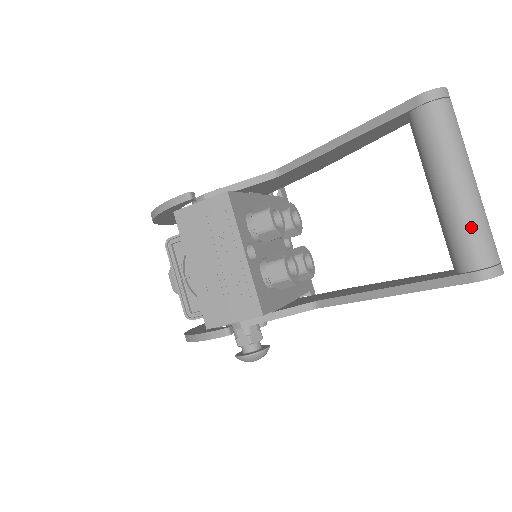
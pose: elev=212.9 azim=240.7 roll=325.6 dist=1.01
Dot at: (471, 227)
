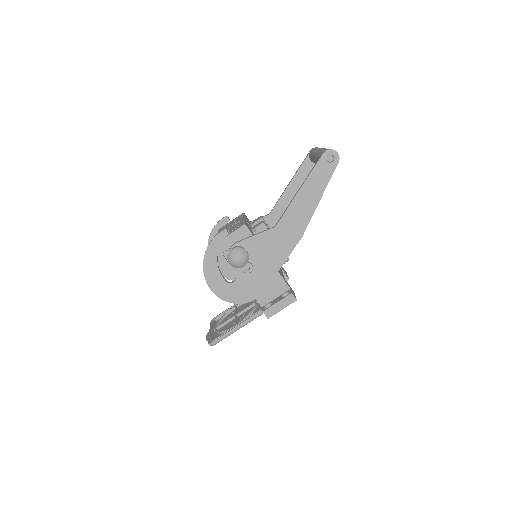
Dot at: (323, 149)
